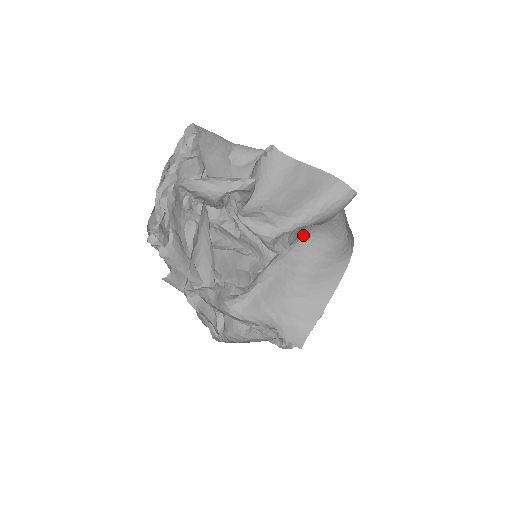
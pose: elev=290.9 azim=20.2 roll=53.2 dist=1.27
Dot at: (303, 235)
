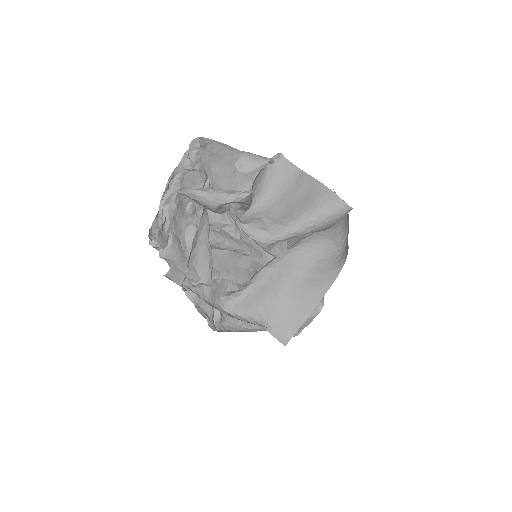
Dot at: (303, 240)
